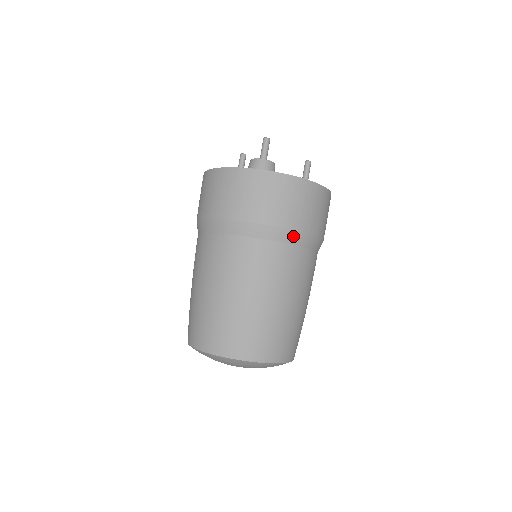
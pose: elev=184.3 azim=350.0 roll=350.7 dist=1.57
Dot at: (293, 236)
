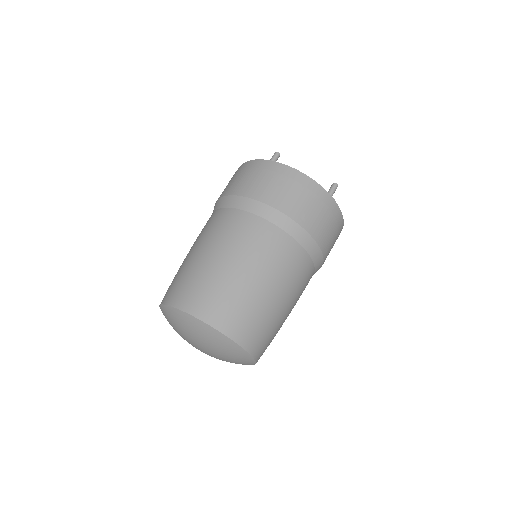
Dot at: (251, 204)
